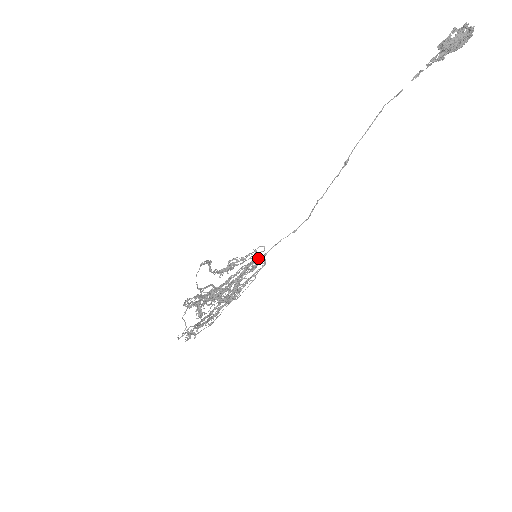
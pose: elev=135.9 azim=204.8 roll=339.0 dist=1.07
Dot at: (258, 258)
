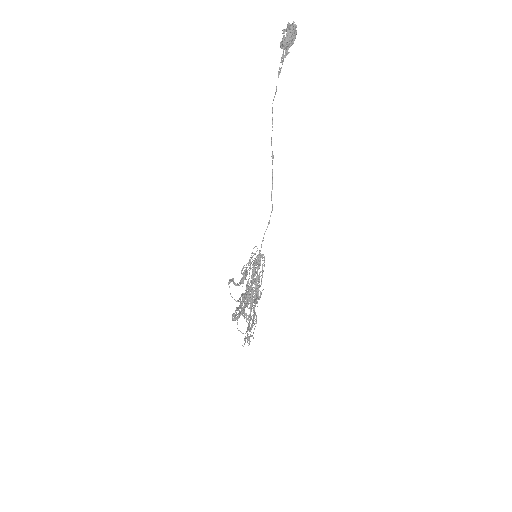
Dot at: occluded
